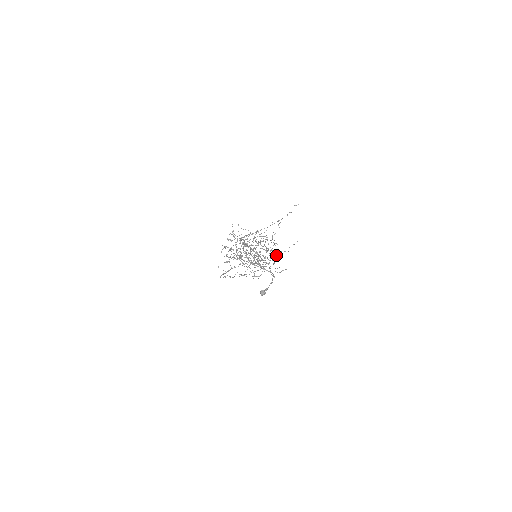
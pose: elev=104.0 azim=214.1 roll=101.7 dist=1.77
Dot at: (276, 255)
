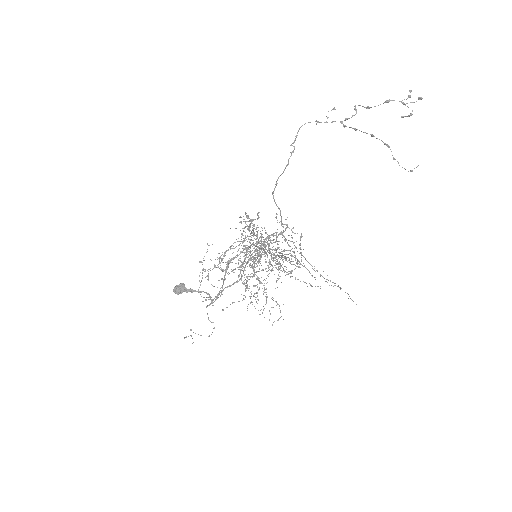
Dot at: occluded
